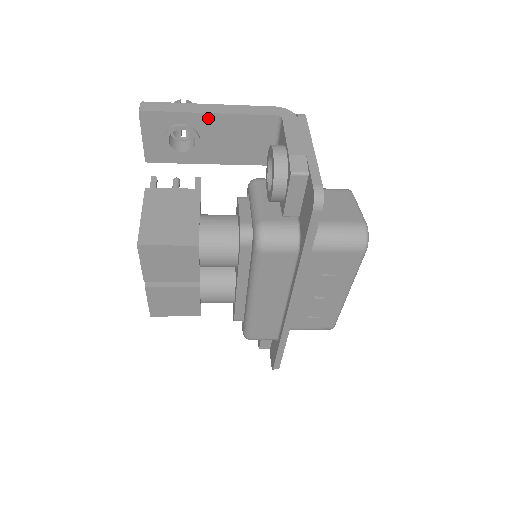
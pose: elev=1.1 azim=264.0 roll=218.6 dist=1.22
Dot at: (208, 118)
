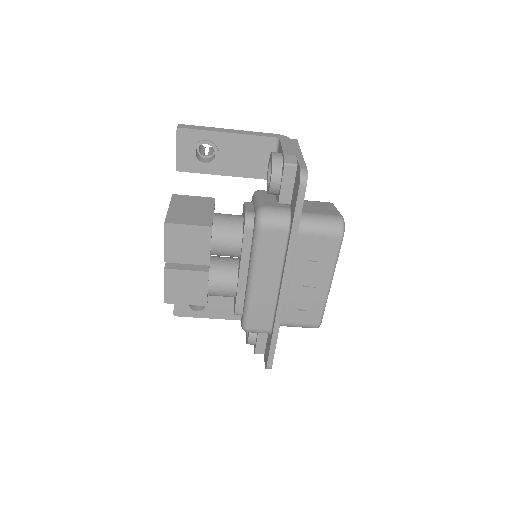
Dot at: (226, 137)
